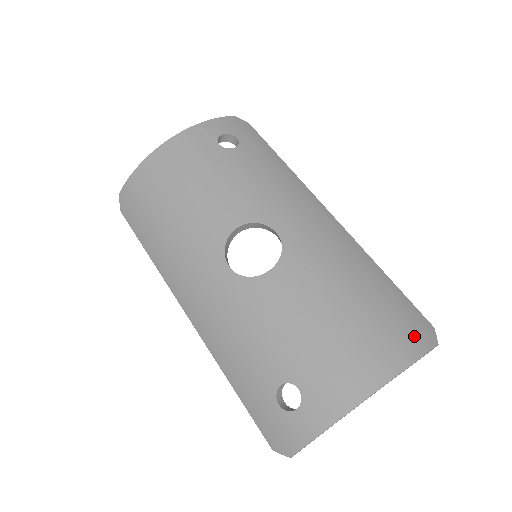
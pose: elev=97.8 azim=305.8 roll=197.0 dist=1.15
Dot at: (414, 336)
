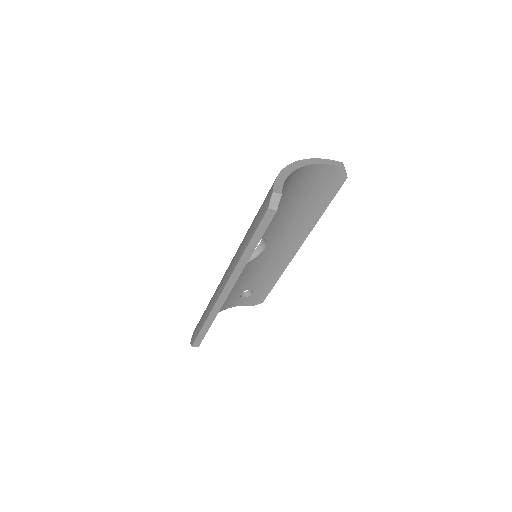
Dot at: occluded
